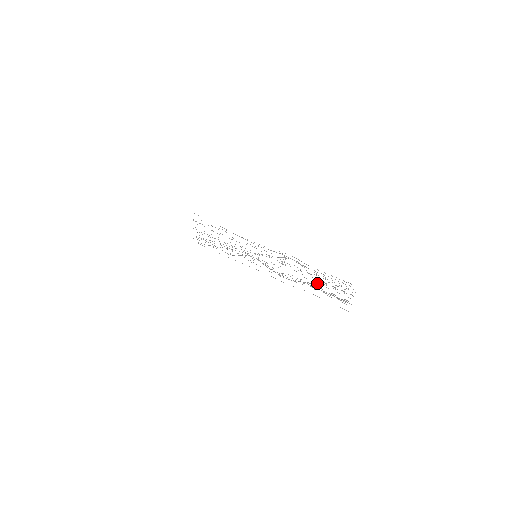
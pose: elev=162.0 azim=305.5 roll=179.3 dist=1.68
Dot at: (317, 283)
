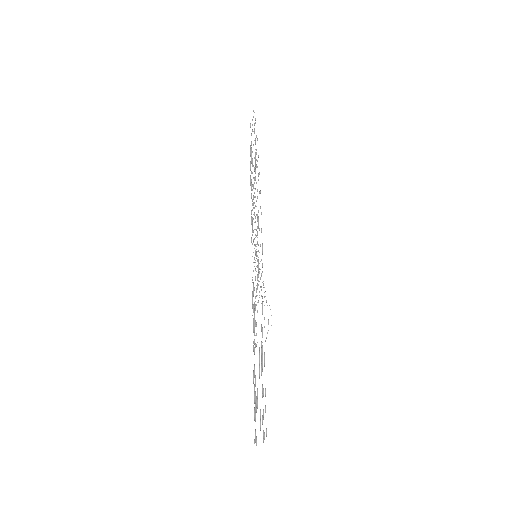
Dot at: (259, 377)
